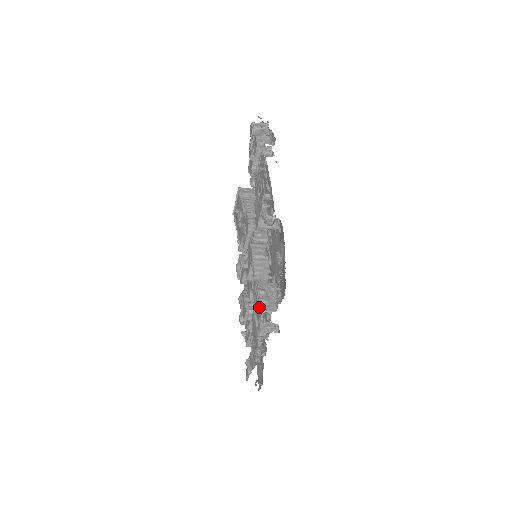
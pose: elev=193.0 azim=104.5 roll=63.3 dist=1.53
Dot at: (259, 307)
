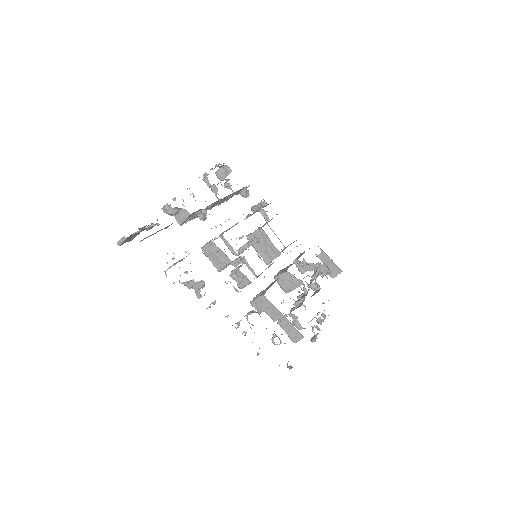
Dot at: occluded
